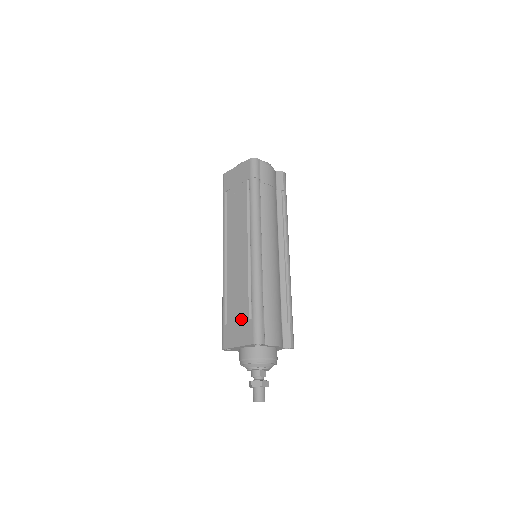
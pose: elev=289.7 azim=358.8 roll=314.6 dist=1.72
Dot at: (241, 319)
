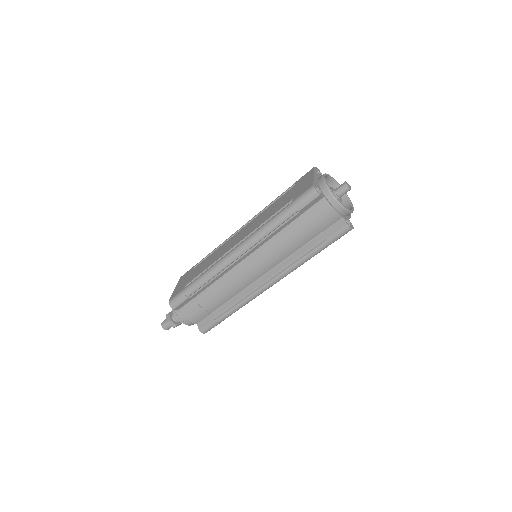
Dot at: (188, 279)
